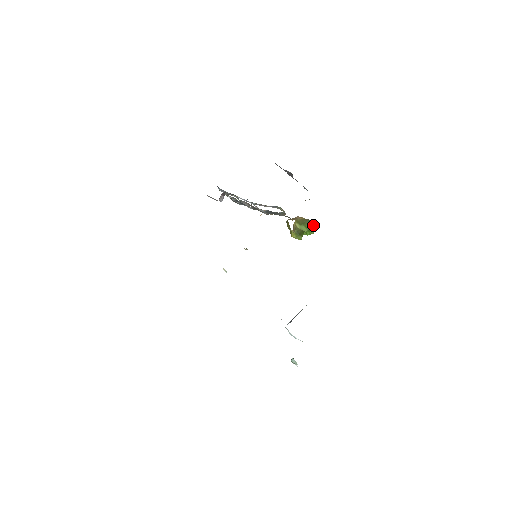
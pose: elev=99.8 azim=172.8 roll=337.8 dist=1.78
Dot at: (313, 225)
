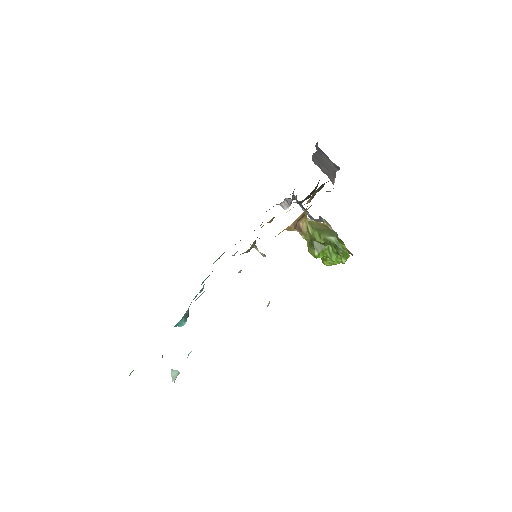
Dot at: (336, 240)
